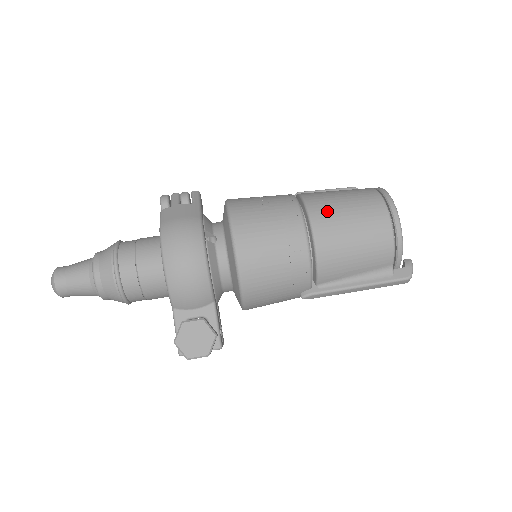
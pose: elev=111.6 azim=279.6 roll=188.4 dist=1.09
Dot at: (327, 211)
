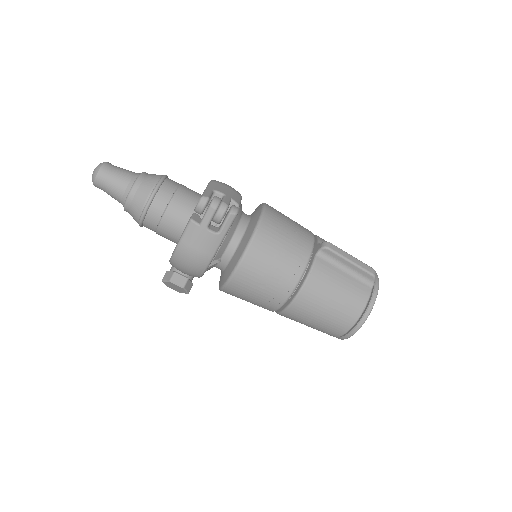
Dot at: (303, 313)
